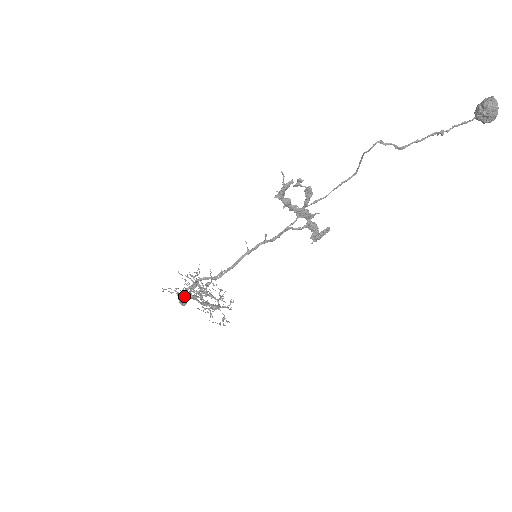
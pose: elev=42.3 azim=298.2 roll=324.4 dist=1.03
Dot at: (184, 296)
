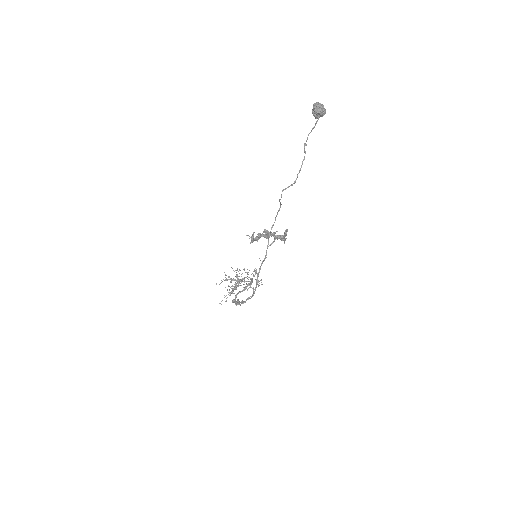
Dot at: (230, 292)
